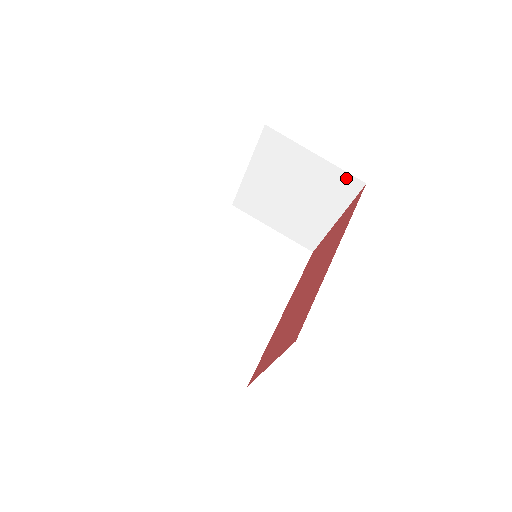
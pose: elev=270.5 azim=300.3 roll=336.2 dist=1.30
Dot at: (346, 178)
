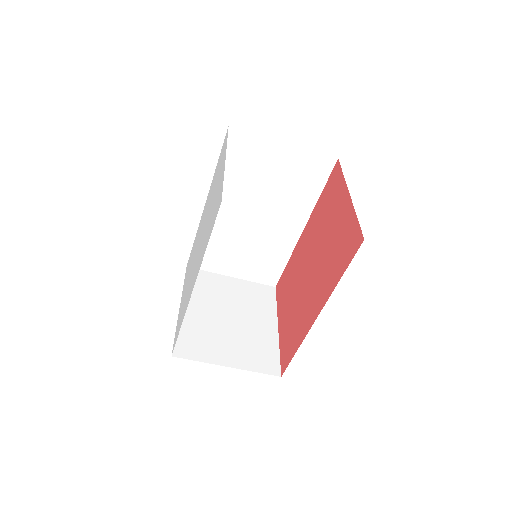
Dot at: occluded
